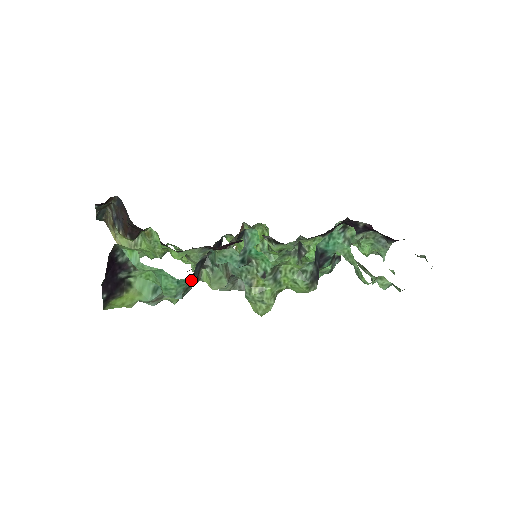
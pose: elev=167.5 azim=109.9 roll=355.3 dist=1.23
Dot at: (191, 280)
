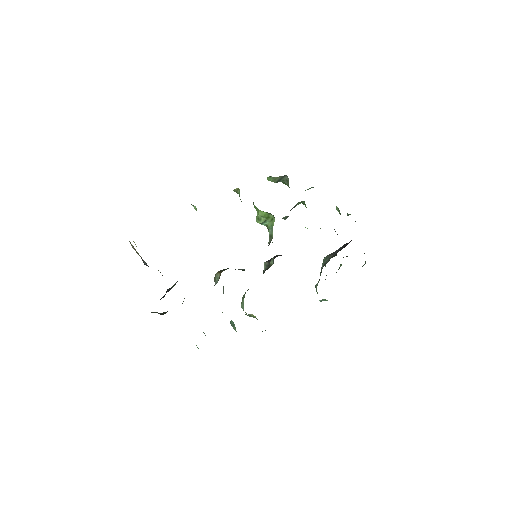
Dot at: occluded
